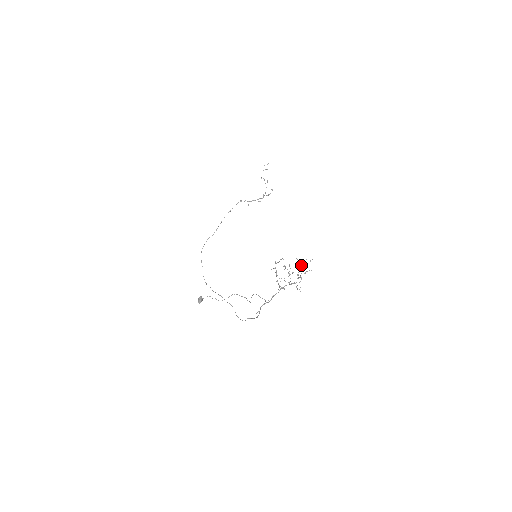
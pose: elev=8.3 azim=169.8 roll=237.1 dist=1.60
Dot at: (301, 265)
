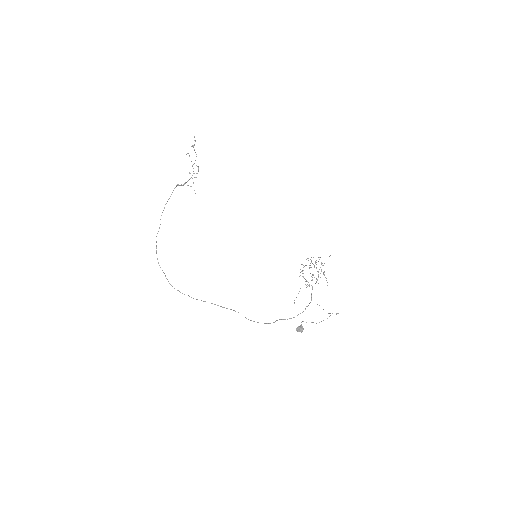
Dot at: occluded
